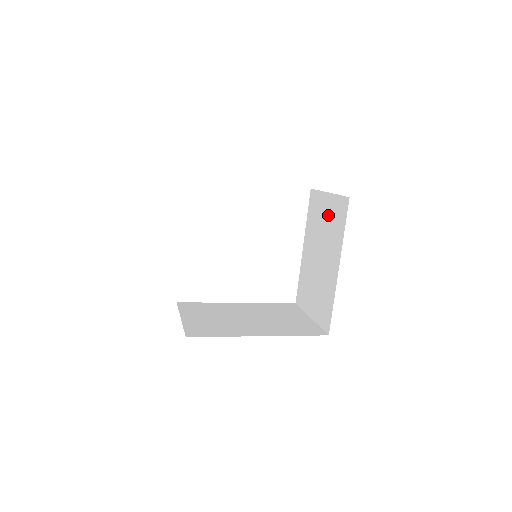
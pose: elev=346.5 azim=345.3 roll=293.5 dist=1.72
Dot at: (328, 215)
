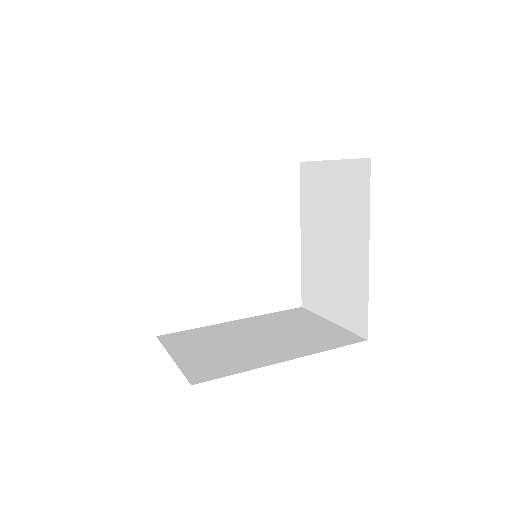
Dot at: (336, 188)
